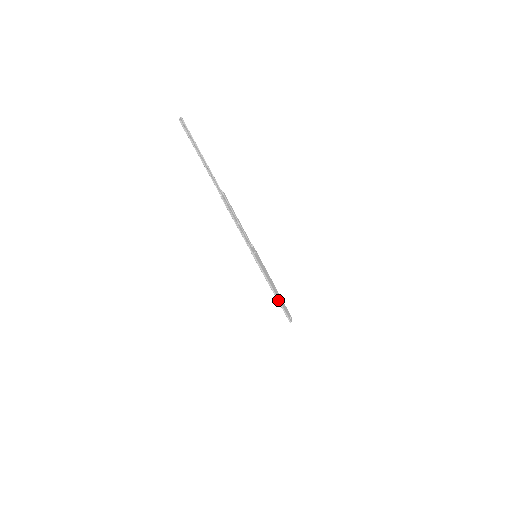
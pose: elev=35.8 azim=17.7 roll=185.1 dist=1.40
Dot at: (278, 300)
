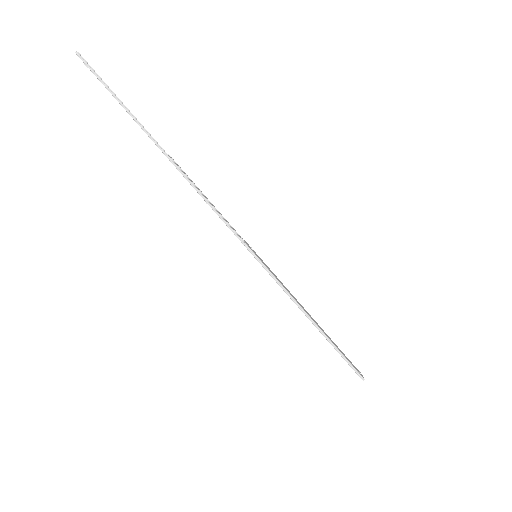
Dot at: (323, 334)
